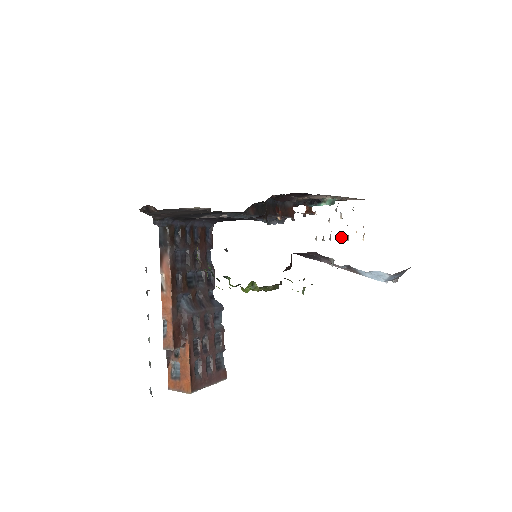
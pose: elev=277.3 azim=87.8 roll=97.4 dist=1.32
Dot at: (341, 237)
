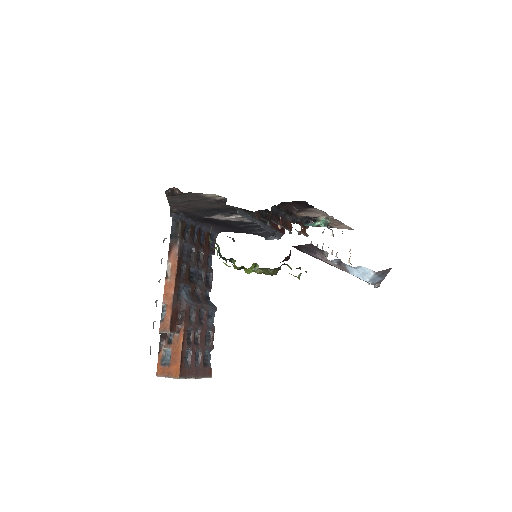
Dot at: occluded
